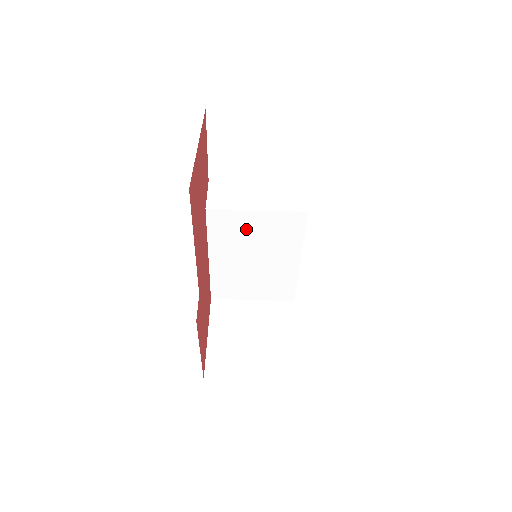
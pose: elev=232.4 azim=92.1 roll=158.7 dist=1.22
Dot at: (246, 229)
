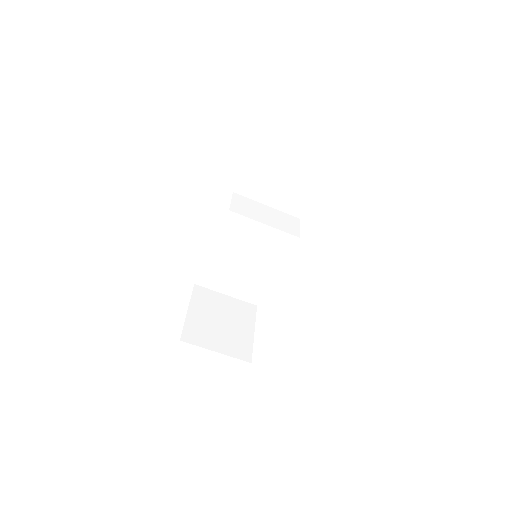
Dot at: (250, 236)
